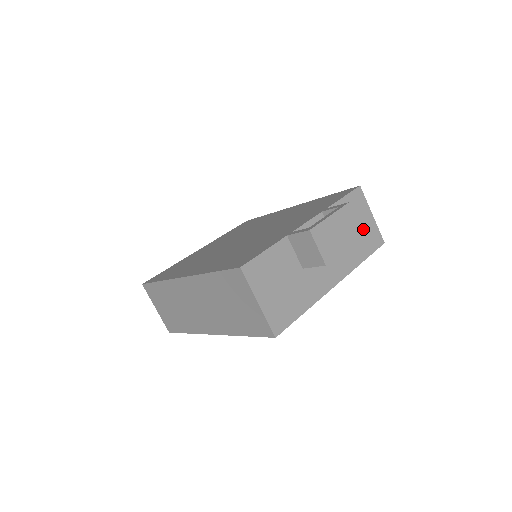
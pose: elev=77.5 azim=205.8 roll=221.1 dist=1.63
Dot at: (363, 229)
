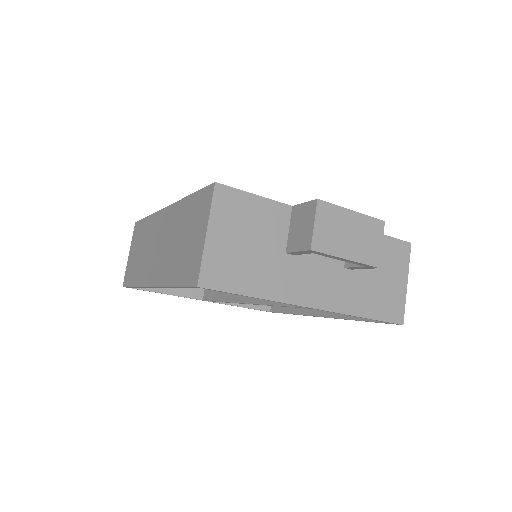
Dot at: (386, 286)
